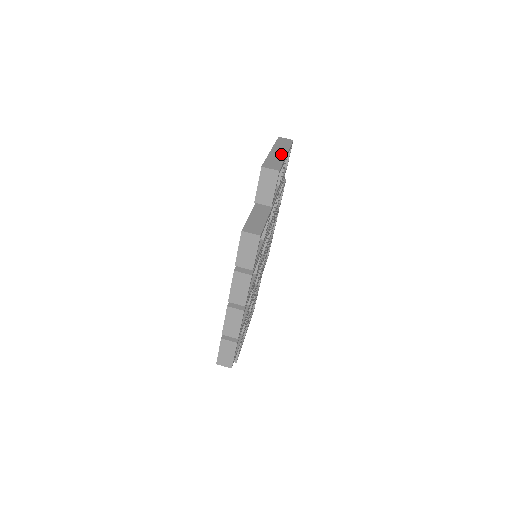
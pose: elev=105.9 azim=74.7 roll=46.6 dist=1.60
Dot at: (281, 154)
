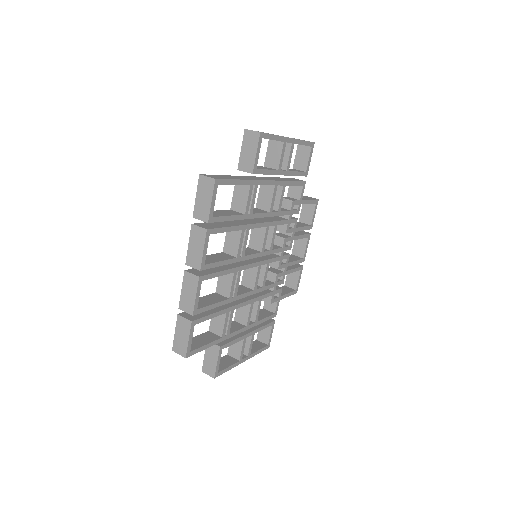
Dot at: occluded
